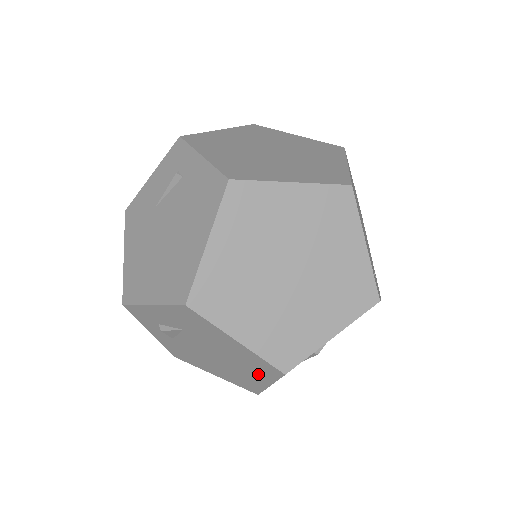
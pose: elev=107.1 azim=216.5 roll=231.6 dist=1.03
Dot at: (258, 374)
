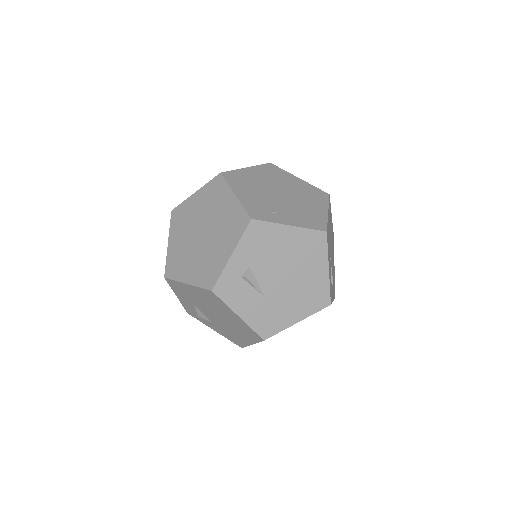
Dot at: (225, 309)
